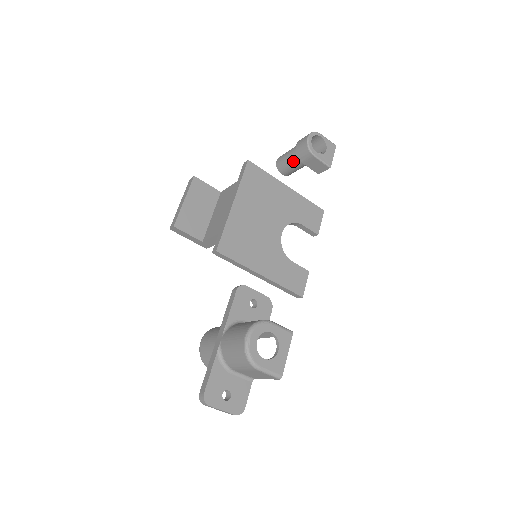
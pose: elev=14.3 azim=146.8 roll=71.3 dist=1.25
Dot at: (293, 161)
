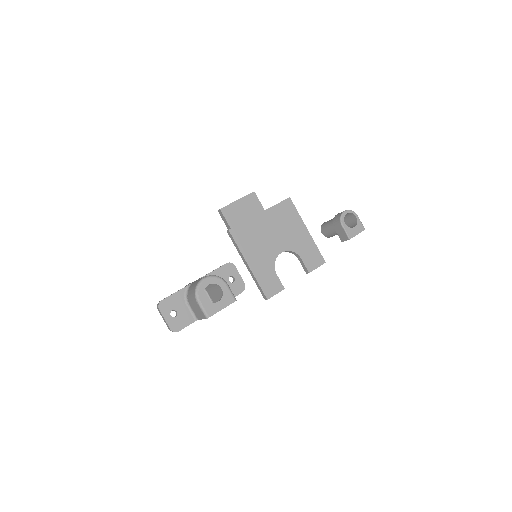
Dot at: (331, 225)
